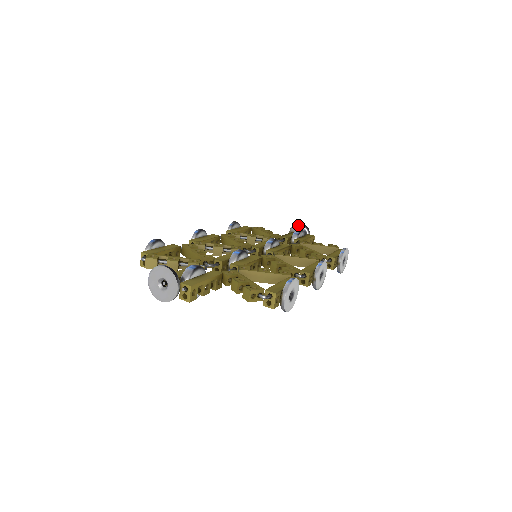
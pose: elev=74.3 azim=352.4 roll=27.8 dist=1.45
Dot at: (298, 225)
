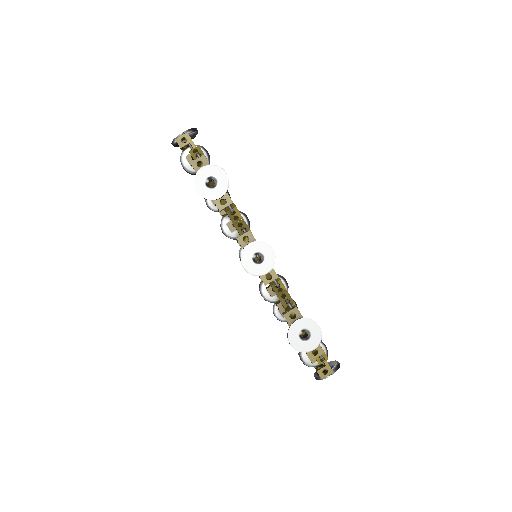
Dot at: (335, 361)
